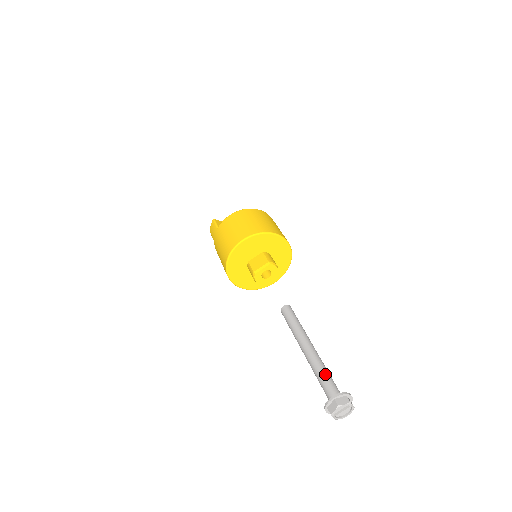
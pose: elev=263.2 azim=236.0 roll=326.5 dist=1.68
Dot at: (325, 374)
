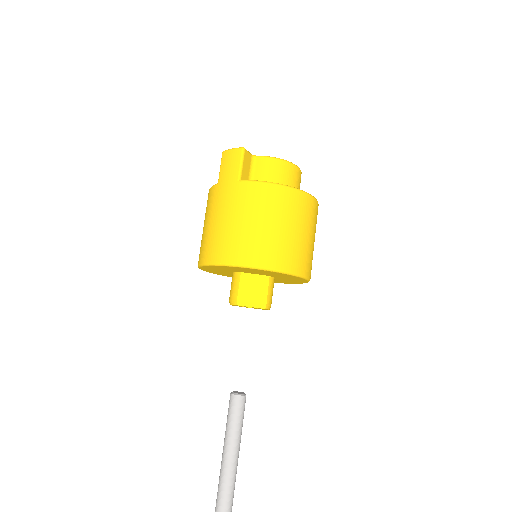
Dot at: out of frame
